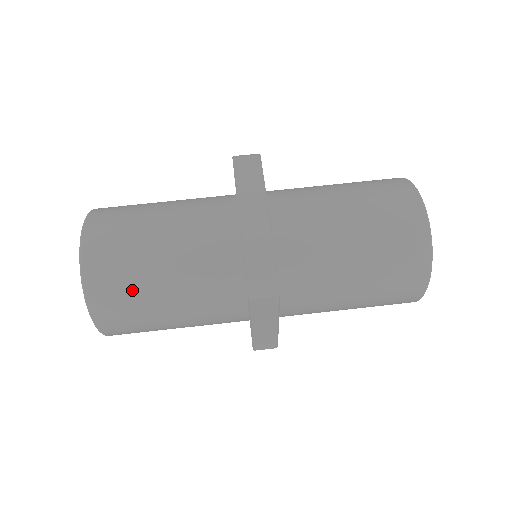
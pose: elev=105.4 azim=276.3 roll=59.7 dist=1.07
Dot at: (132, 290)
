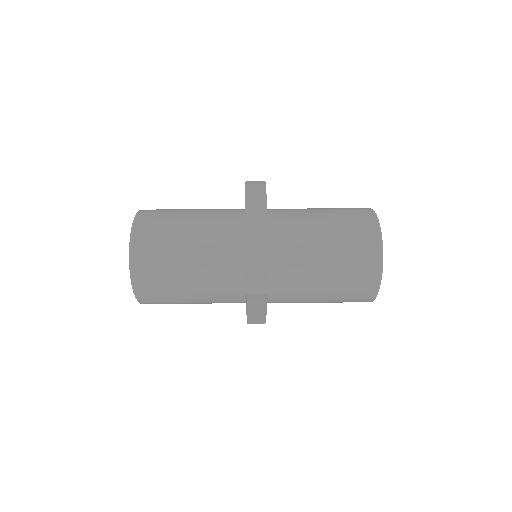
Dot at: (165, 277)
